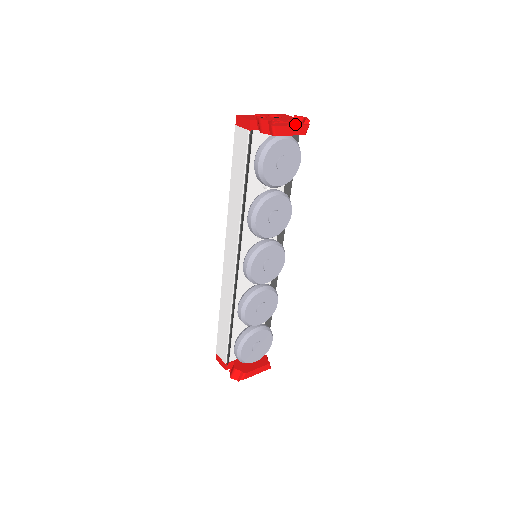
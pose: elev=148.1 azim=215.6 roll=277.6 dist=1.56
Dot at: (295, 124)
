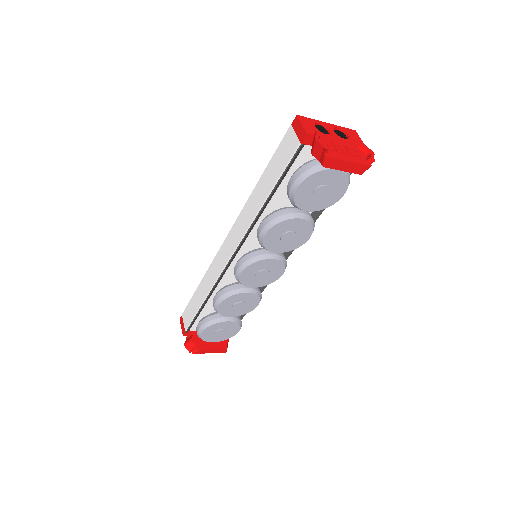
Dot at: (355, 160)
